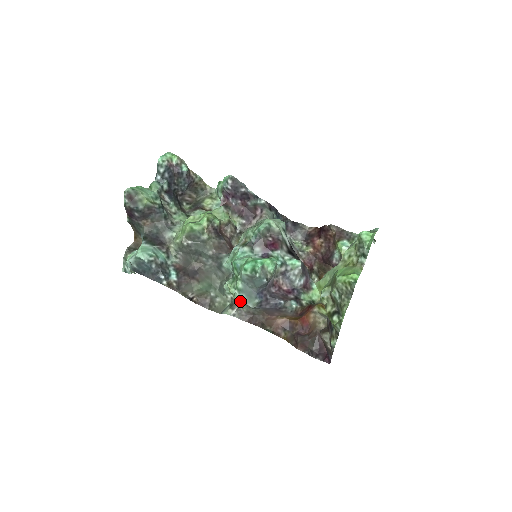
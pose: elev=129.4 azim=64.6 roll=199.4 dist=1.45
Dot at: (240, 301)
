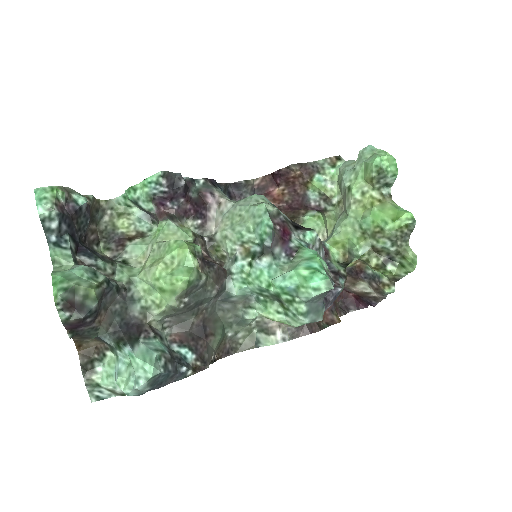
Dot at: occluded
